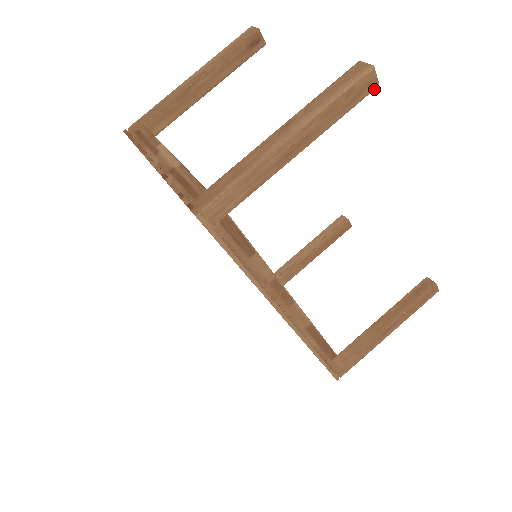
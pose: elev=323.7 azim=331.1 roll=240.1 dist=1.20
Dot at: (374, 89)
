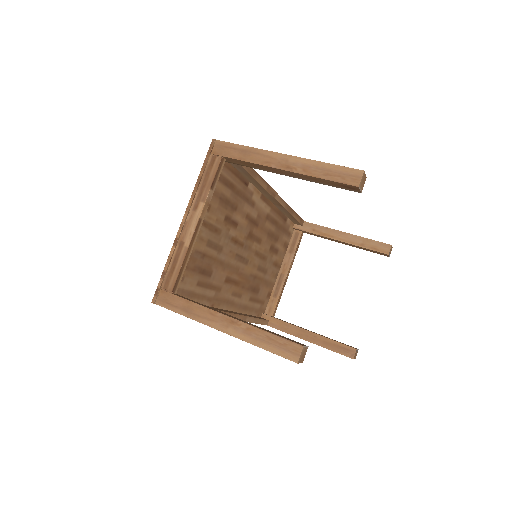
Dot at: occluded
